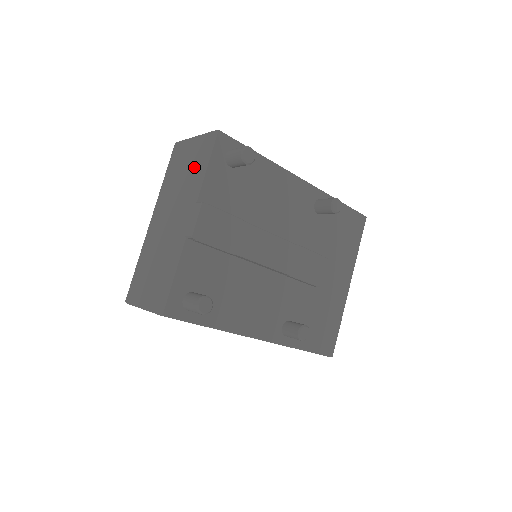
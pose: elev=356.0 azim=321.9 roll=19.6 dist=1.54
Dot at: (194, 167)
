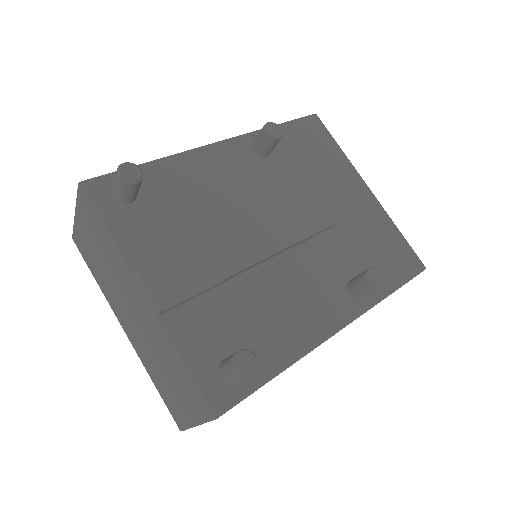
Dot at: (99, 241)
